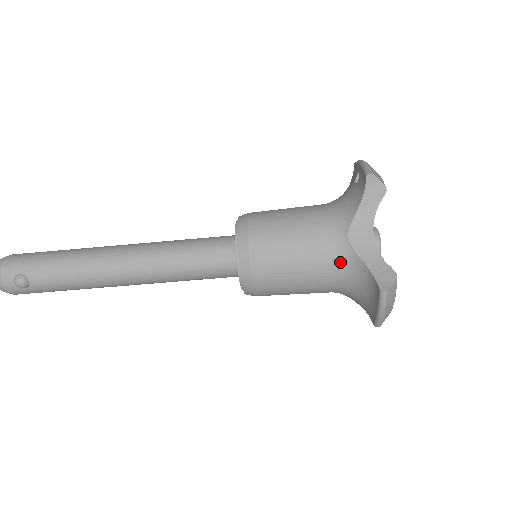
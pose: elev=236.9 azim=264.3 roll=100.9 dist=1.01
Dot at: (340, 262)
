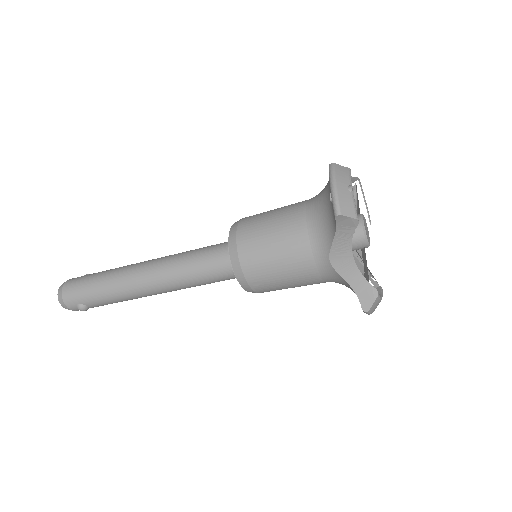
Dot at: (327, 276)
